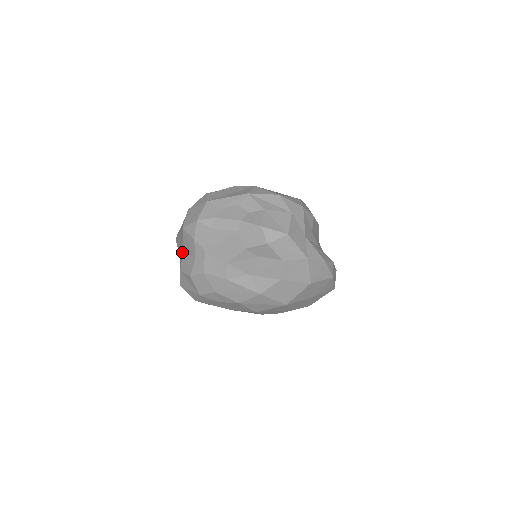
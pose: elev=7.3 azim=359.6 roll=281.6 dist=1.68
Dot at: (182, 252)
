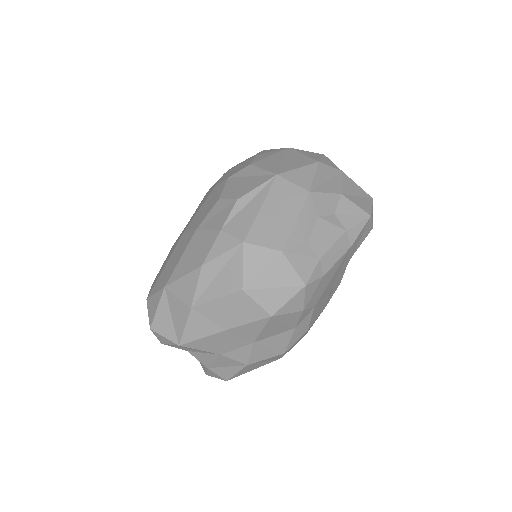
Dot at: (247, 345)
